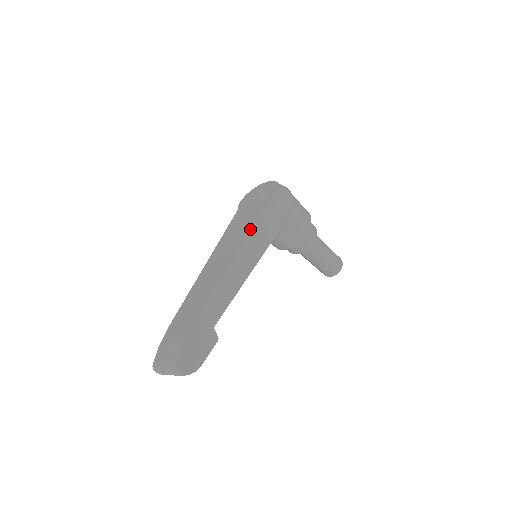
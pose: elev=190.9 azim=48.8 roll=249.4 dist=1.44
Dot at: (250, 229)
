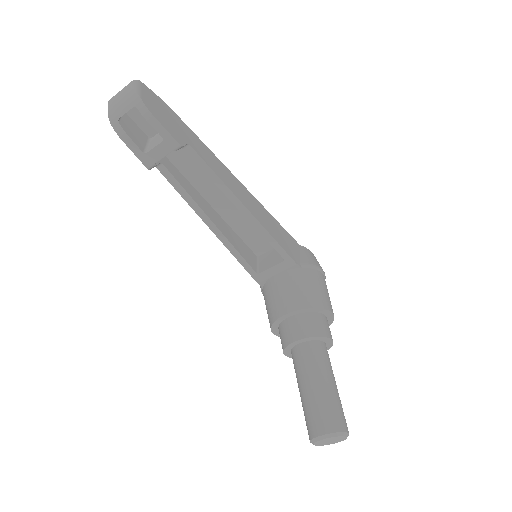
Dot at: (273, 217)
